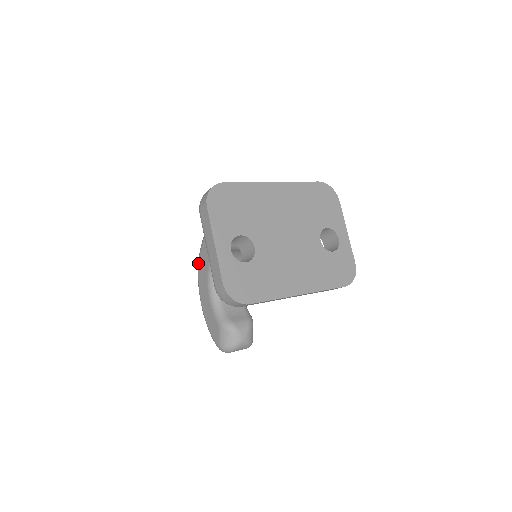
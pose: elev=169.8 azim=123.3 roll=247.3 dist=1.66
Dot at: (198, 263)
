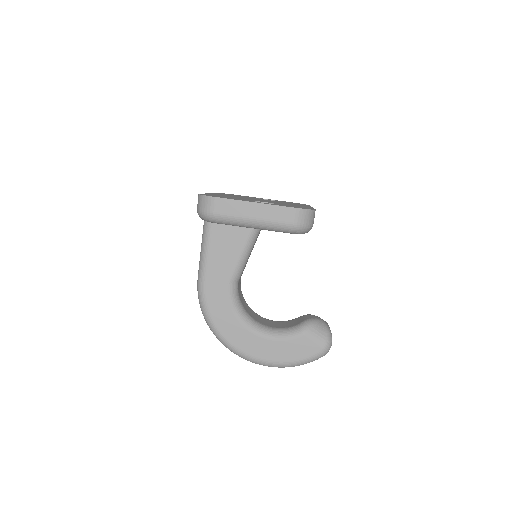
Dot at: (227, 343)
